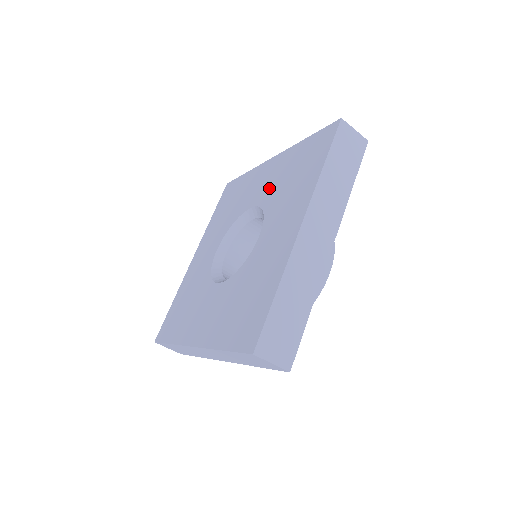
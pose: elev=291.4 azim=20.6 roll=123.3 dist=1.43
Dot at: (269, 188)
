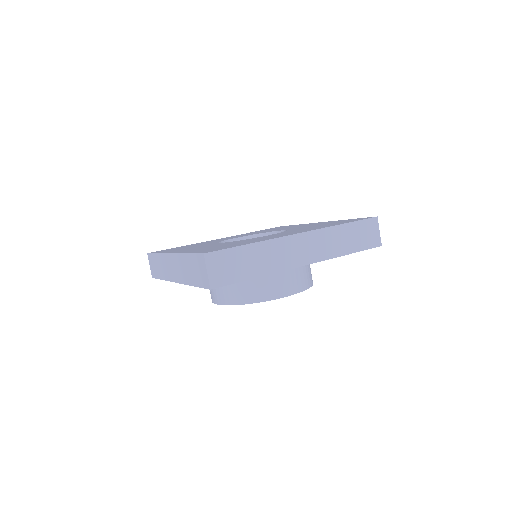
Dot at: (302, 227)
